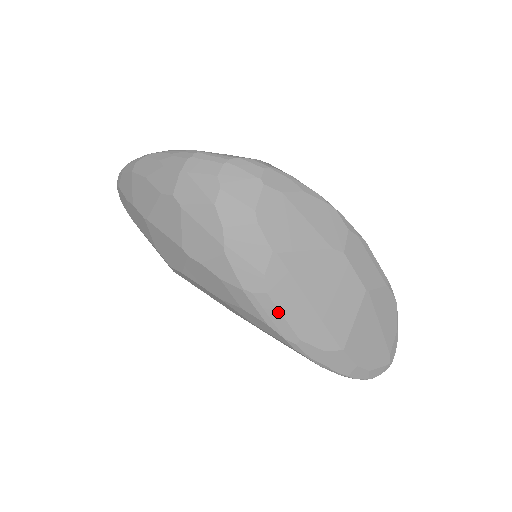
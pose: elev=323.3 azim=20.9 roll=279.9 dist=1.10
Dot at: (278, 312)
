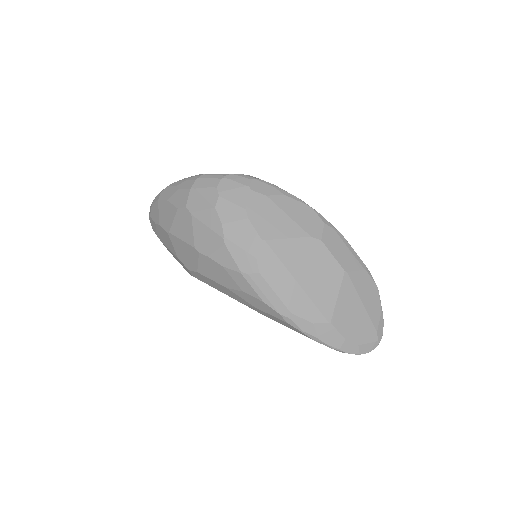
Dot at: (270, 289)
